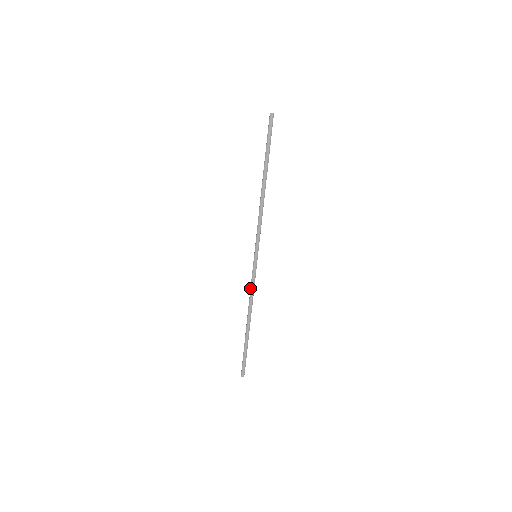
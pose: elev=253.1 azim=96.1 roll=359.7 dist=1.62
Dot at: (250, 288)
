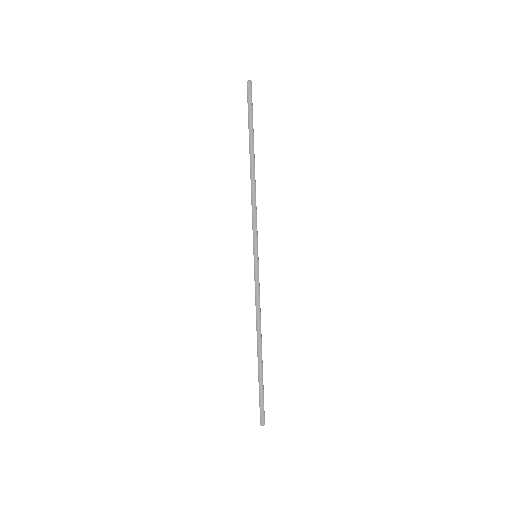
Dot at: (255, 299)
